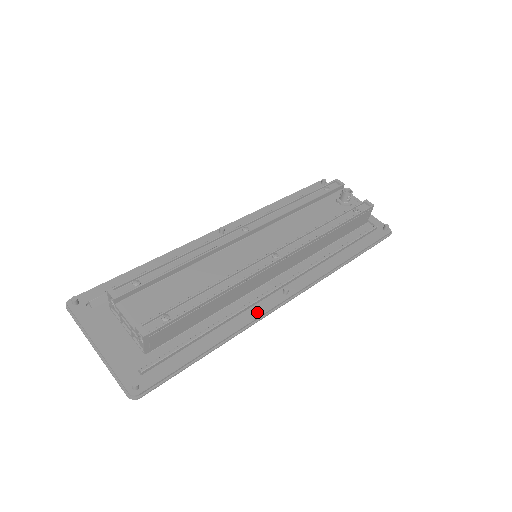
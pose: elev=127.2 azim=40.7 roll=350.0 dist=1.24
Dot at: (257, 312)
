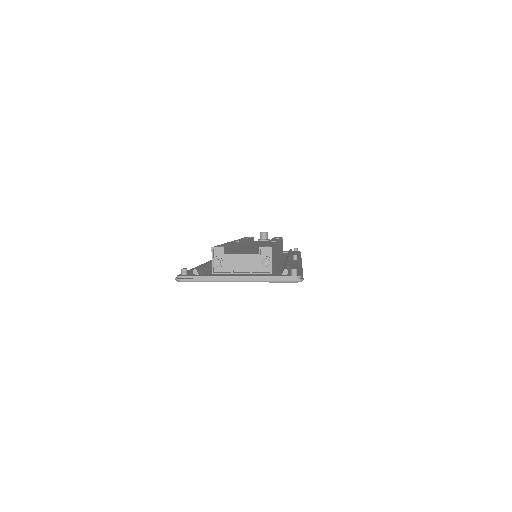
Dot at: (296, 262)
